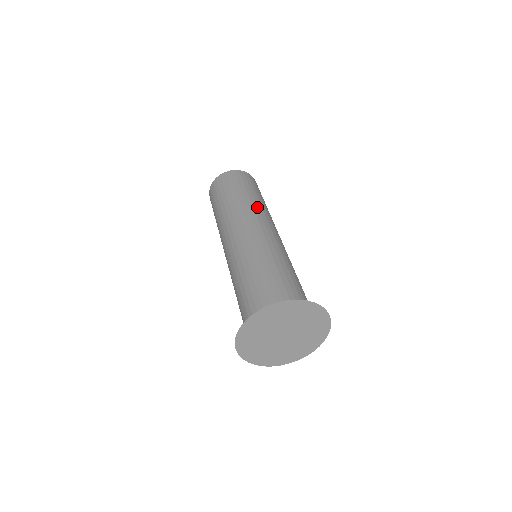
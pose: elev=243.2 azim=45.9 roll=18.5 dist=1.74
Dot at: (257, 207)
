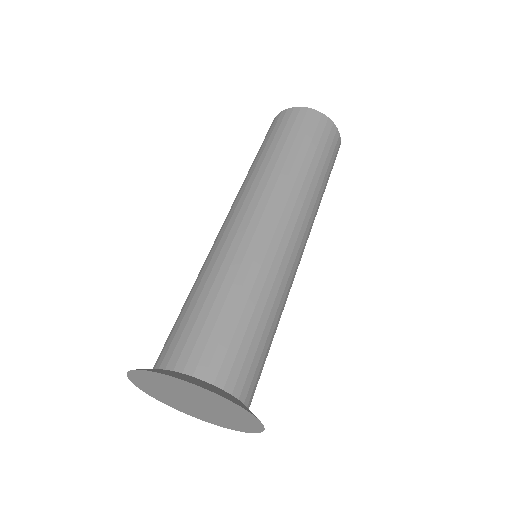
Dot at: (276, 179)
